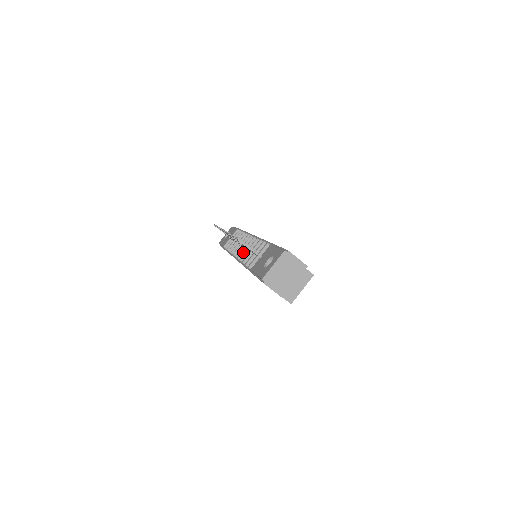
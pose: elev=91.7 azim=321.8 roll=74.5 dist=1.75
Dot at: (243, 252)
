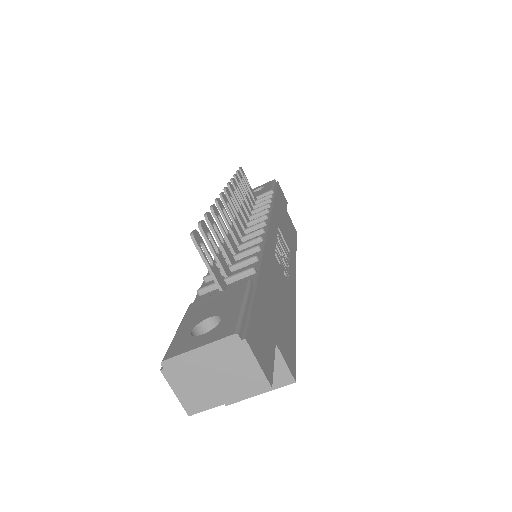
Dot at: occluded
